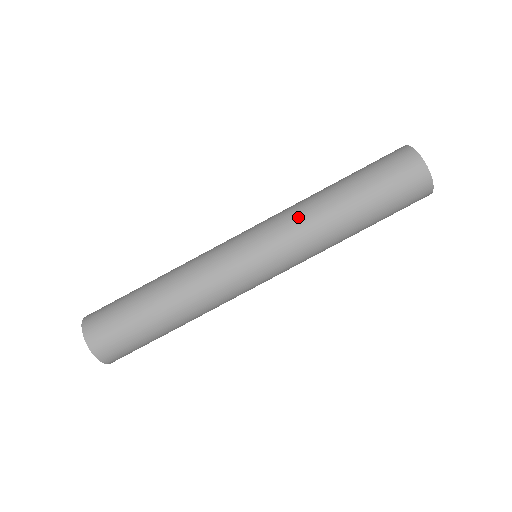
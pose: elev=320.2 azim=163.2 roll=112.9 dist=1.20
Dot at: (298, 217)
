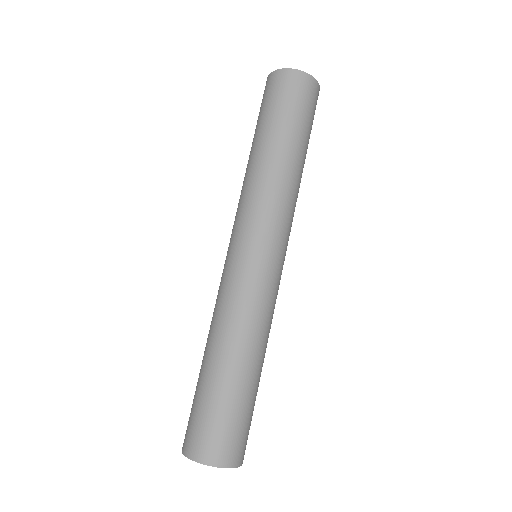
Dot at: (260, 192)
